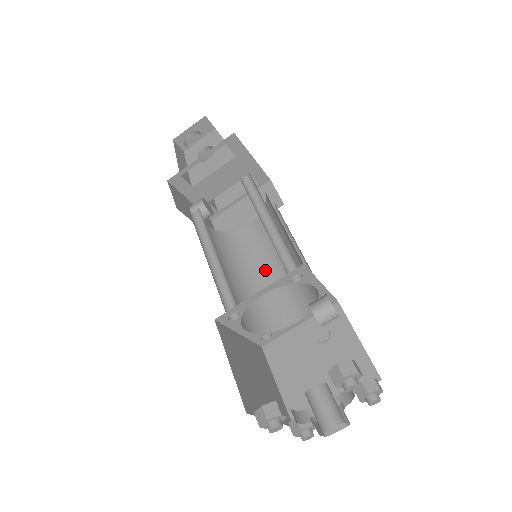
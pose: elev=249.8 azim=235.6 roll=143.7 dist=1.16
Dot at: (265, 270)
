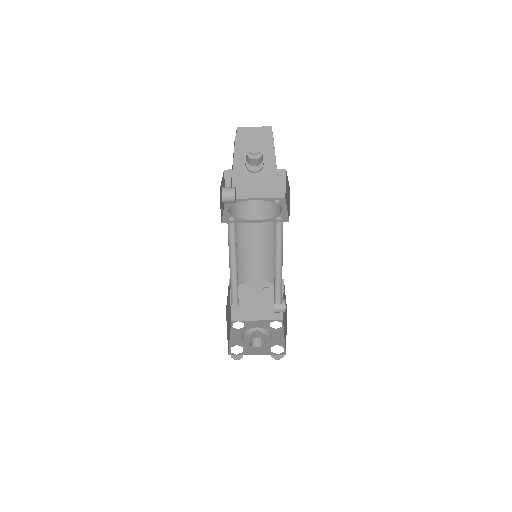
Dot at: (252, 242)
